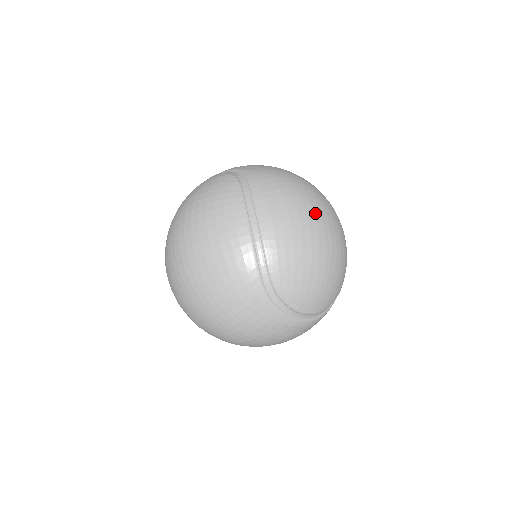
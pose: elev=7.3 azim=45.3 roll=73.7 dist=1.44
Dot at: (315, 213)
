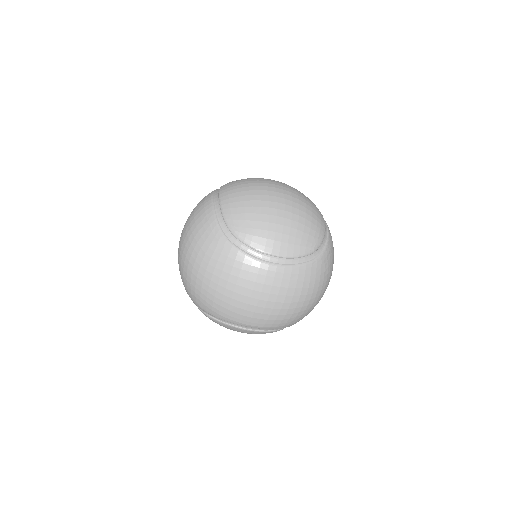
Dot at: (268, 184)
